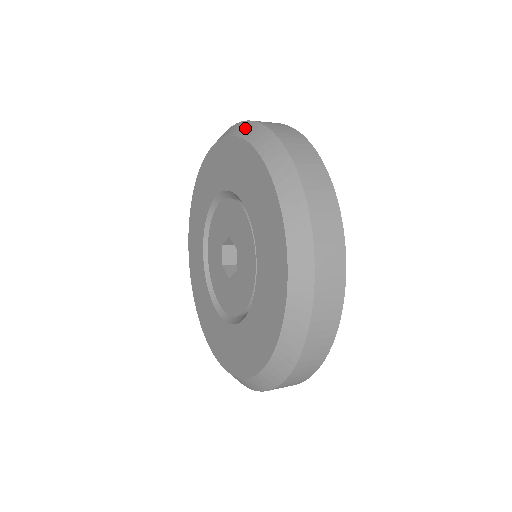
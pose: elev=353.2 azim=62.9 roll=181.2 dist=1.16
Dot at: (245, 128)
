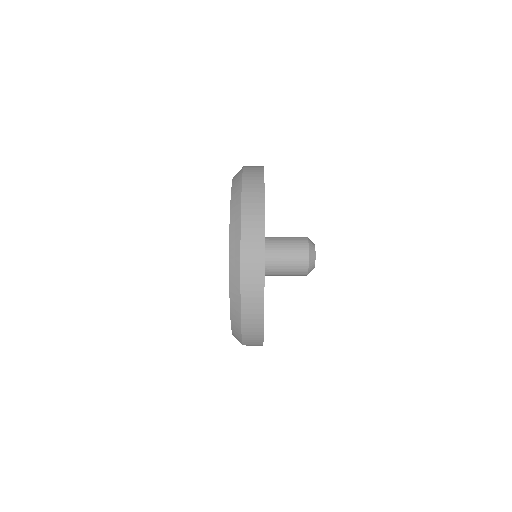
Dot at: (237, 179)
